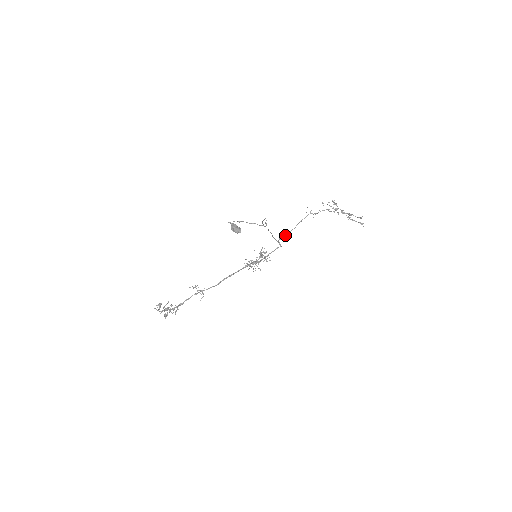
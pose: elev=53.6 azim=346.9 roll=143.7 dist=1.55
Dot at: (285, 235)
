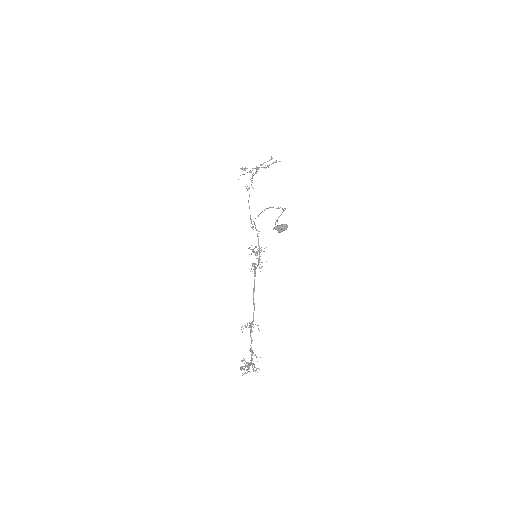
Dot at: (251, 222)
